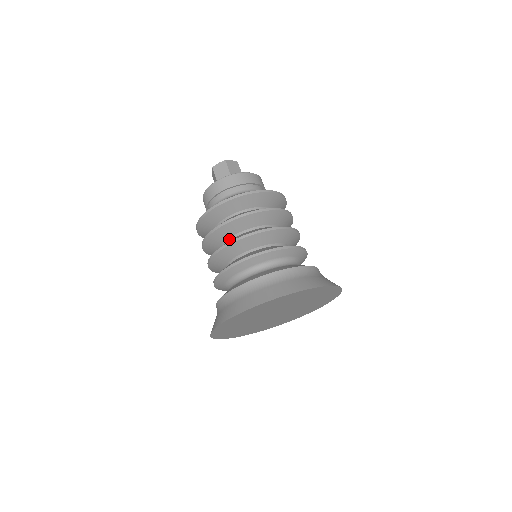
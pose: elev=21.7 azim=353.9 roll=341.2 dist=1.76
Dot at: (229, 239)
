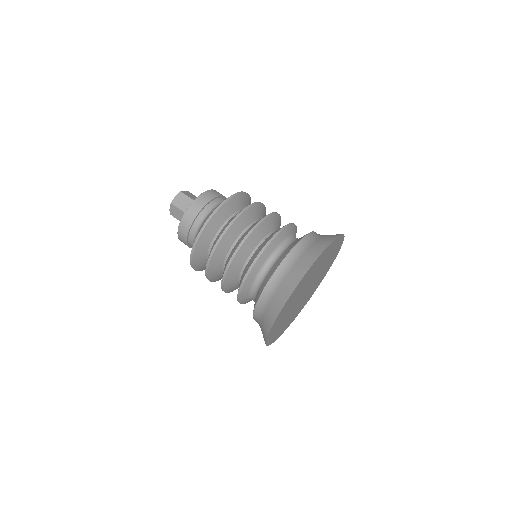
Dot at: (234, 244)
